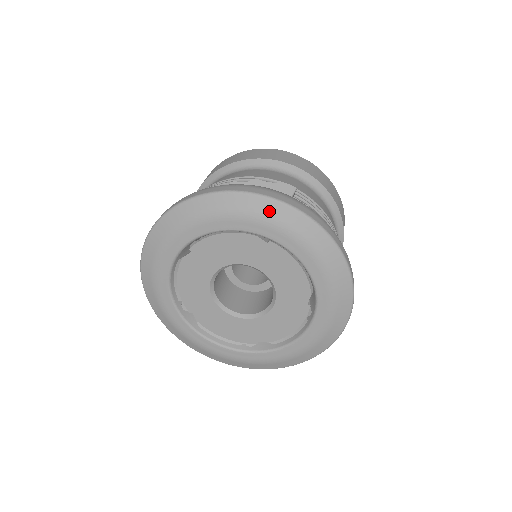
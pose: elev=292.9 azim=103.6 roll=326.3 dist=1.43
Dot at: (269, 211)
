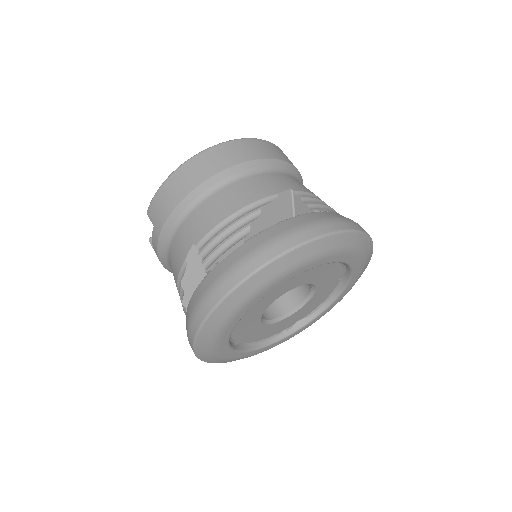
Dot at: (325, 247)
